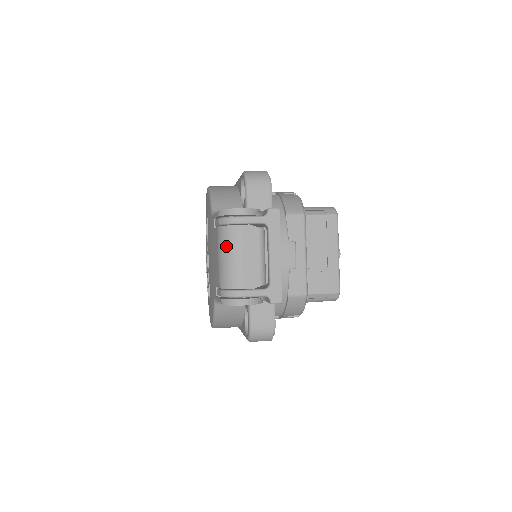
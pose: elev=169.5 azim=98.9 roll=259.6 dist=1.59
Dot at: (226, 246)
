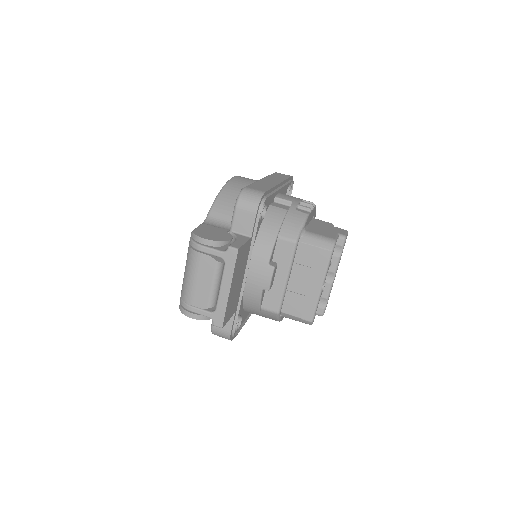
Dot at: (188, 265)
